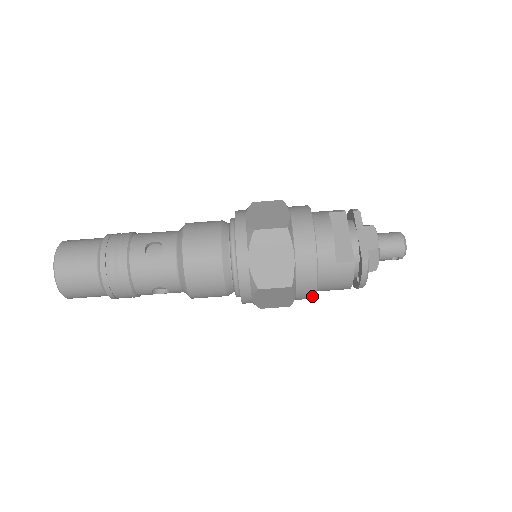
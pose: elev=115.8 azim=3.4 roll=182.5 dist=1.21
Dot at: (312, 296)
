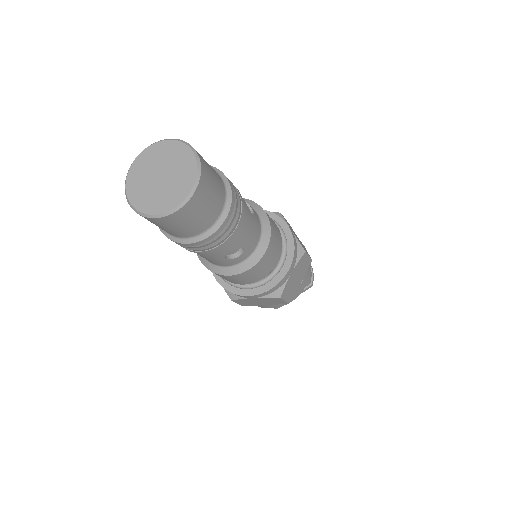
Dot at: occluded
